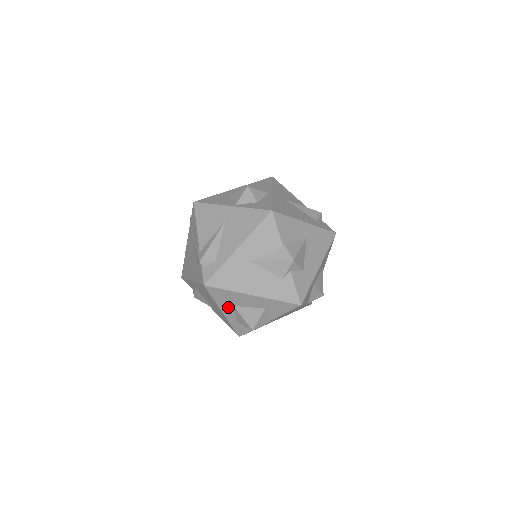
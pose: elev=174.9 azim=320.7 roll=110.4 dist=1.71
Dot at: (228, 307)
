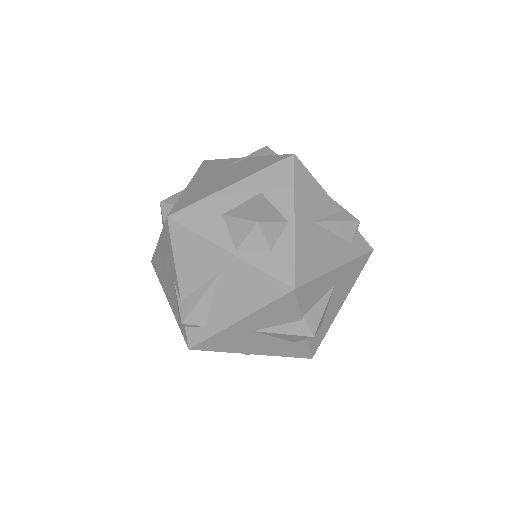
Dot at: occluded
